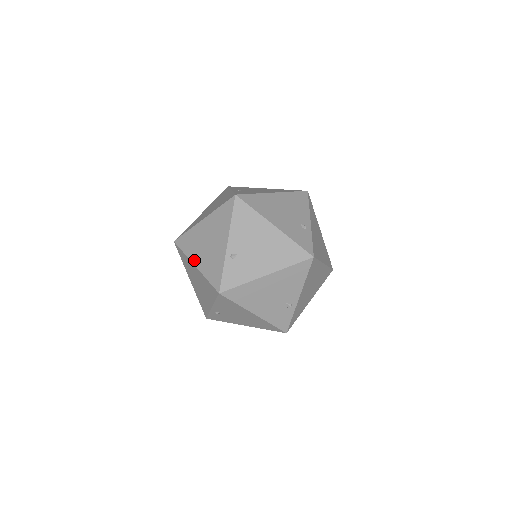
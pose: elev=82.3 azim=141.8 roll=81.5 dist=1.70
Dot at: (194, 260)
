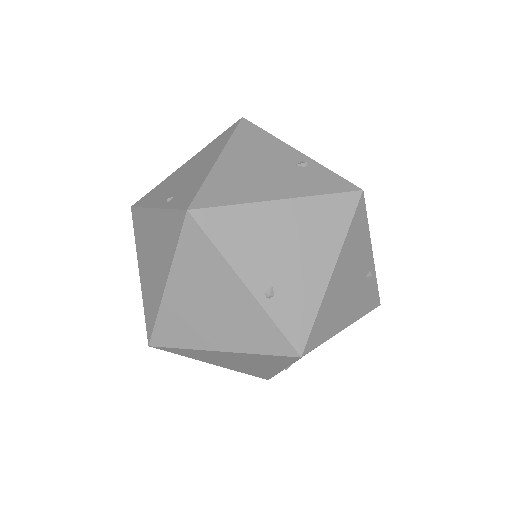
Dot at: (210, 363)
